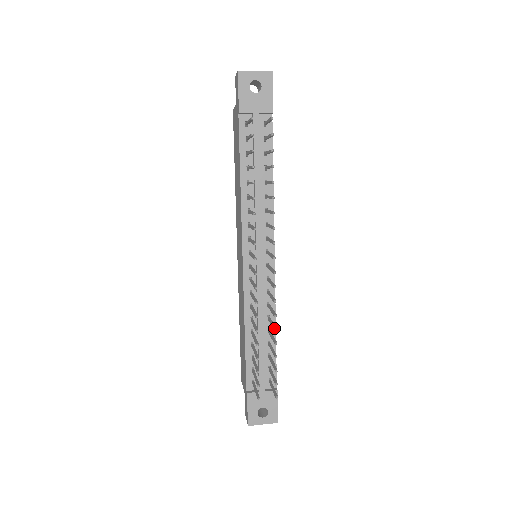
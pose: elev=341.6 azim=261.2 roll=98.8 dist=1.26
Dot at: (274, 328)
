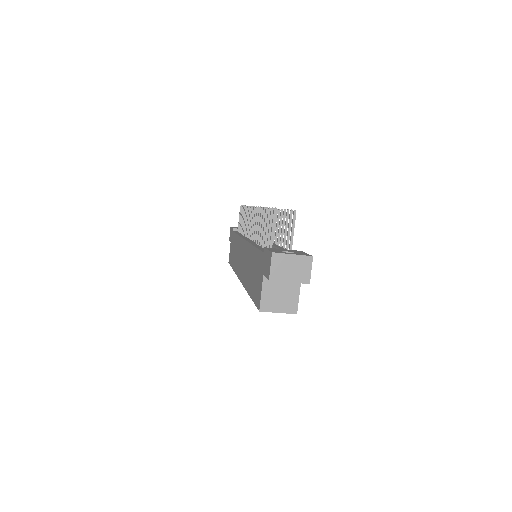
Dot at: (278, 210)
